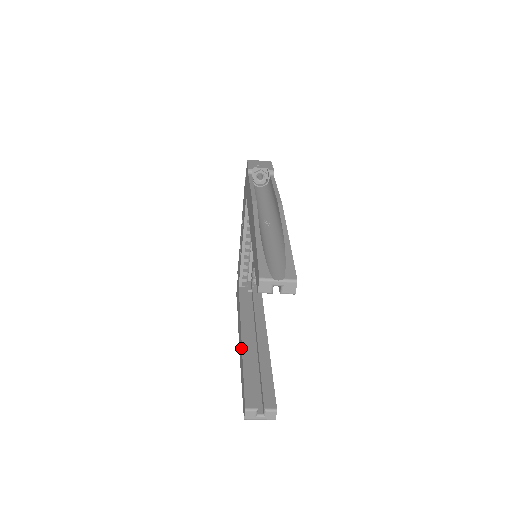
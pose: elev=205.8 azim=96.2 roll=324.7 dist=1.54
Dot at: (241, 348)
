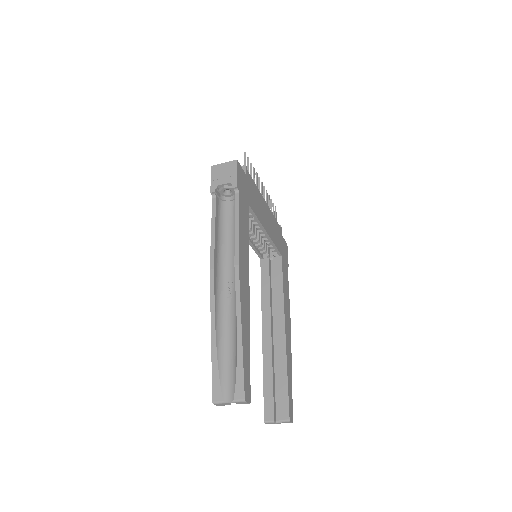
Dot at: (263, 346)
